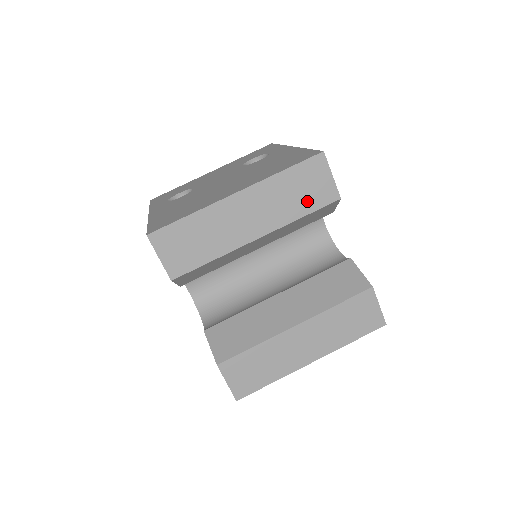
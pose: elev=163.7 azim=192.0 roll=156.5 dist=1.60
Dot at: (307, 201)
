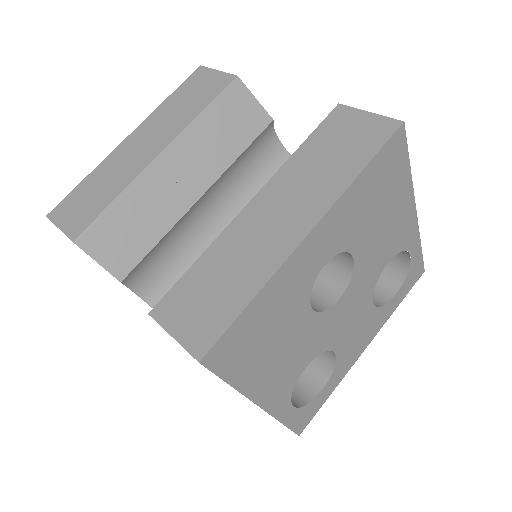
Dot at: (201, 99)
